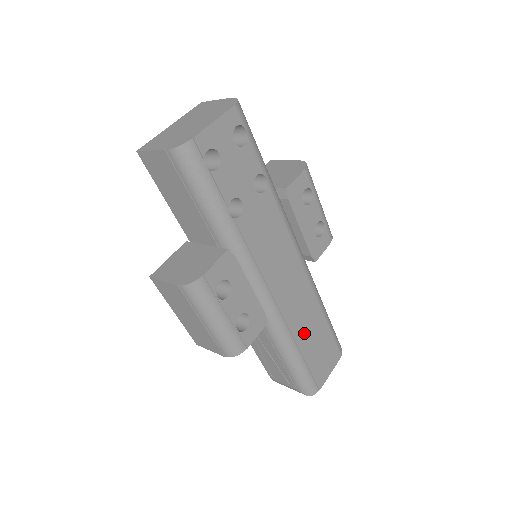
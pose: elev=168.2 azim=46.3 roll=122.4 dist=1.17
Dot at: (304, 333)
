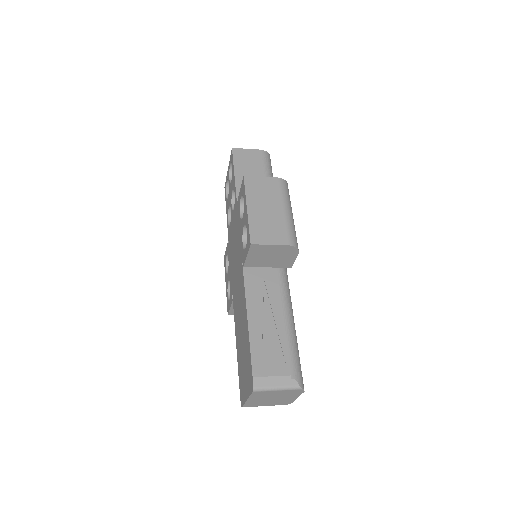
Dot at: occluded
